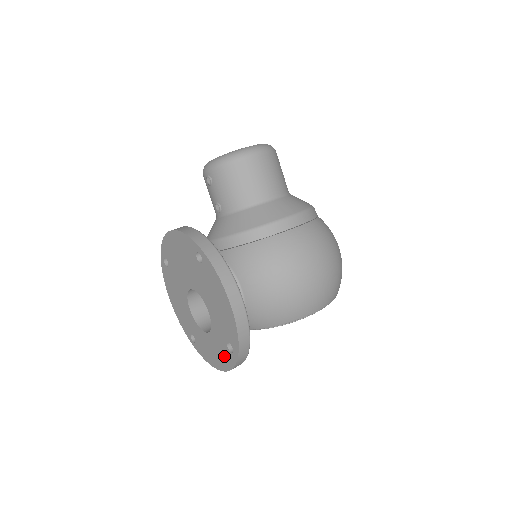
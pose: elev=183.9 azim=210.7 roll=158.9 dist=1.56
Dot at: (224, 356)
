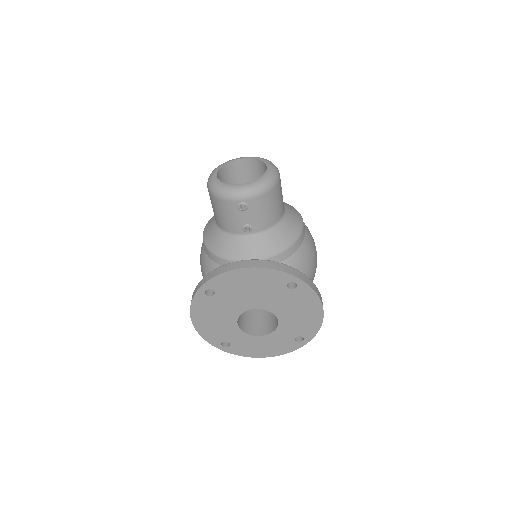
Dot at: (283, 346)
